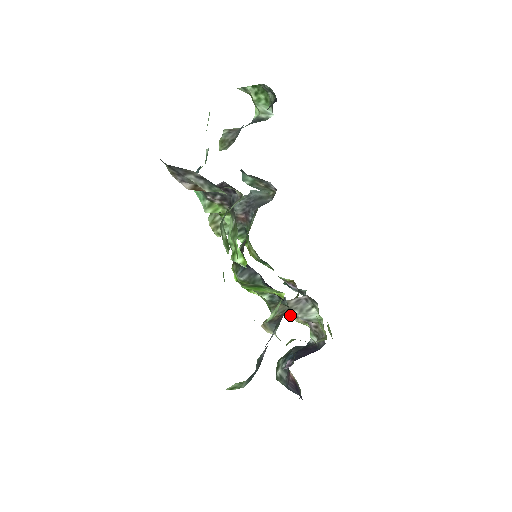
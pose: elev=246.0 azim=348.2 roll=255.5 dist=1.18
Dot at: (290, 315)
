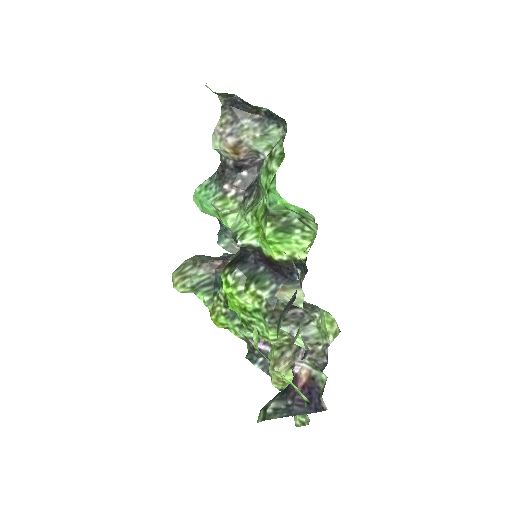
Dot at: (285, 330)
